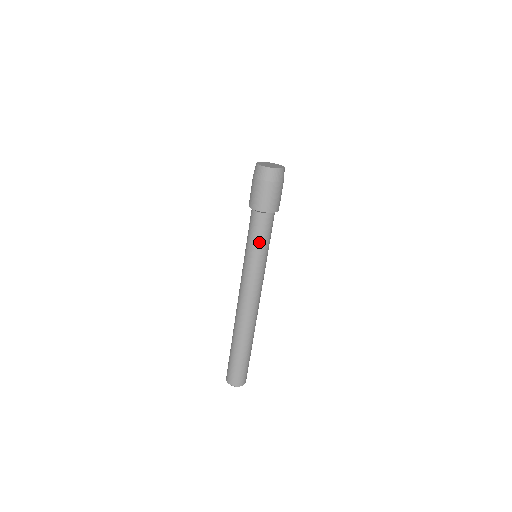
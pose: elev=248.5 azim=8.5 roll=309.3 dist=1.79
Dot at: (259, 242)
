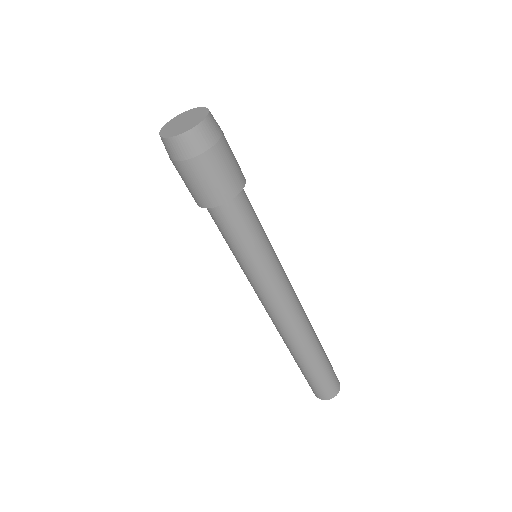
Dot at: (256, 238)
